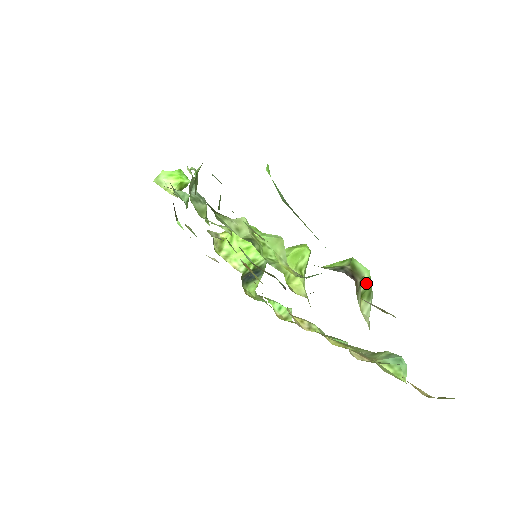
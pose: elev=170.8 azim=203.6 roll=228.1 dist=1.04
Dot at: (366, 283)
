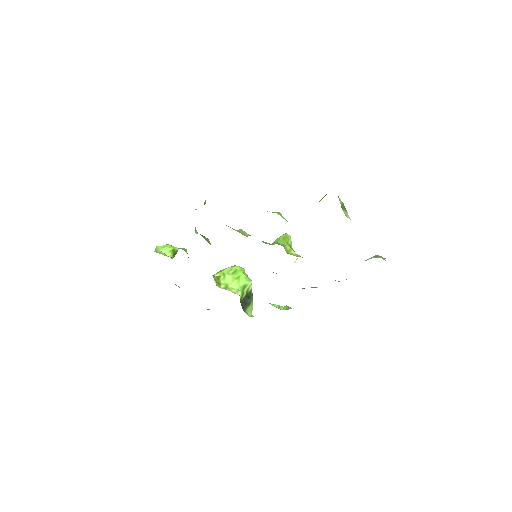
Dot at: occluded
